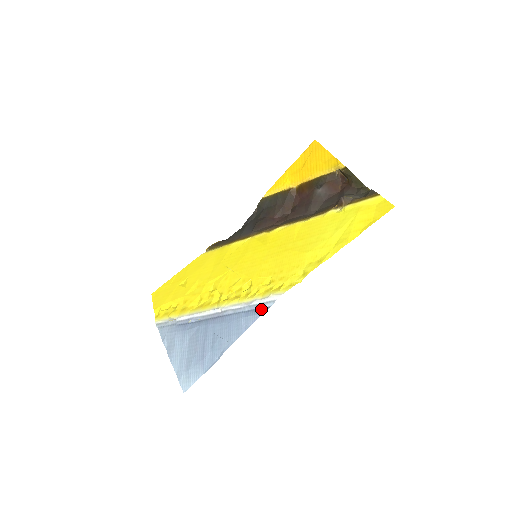
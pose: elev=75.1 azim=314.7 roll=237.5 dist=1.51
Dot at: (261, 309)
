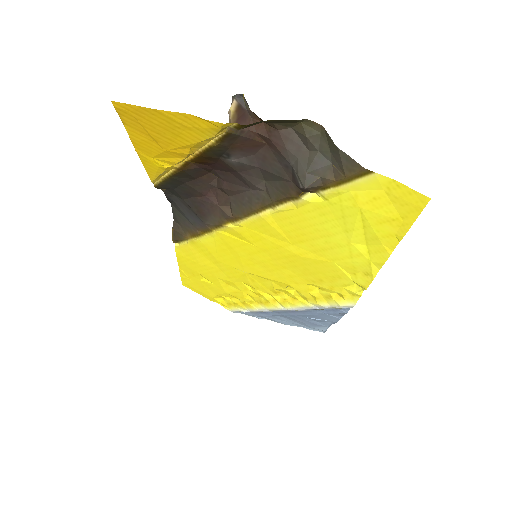
Dot at: (340, 310)
